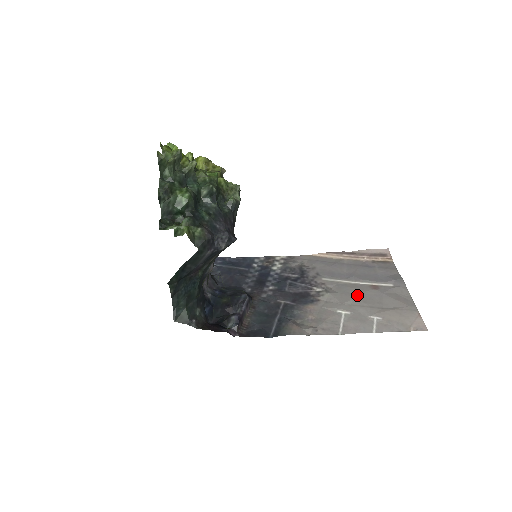
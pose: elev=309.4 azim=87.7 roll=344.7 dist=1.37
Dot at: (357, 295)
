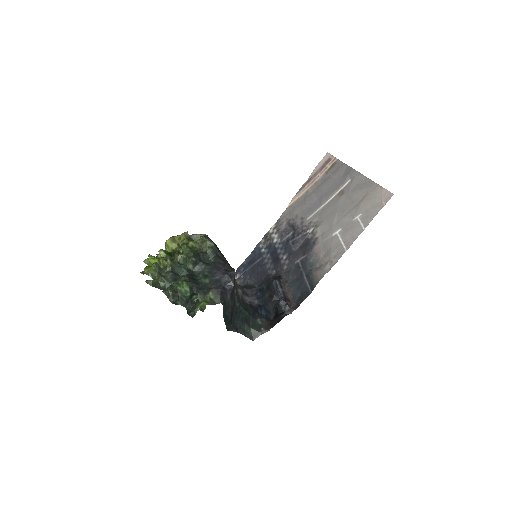
Dot at: (335, 211)
